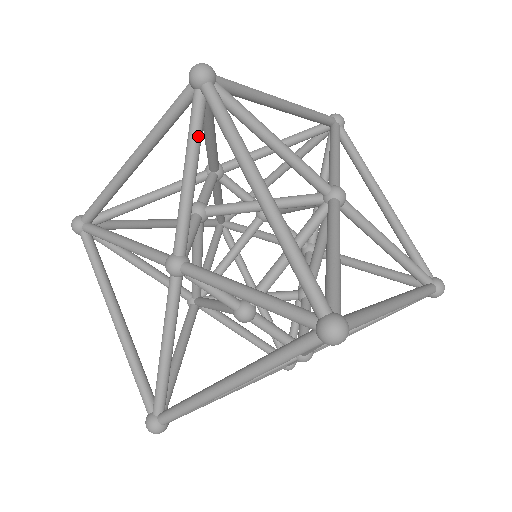
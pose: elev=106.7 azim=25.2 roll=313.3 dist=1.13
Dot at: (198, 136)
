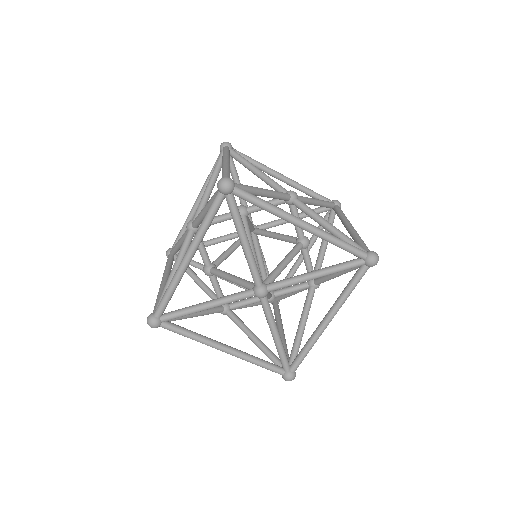
Dot at: (179, 319)
